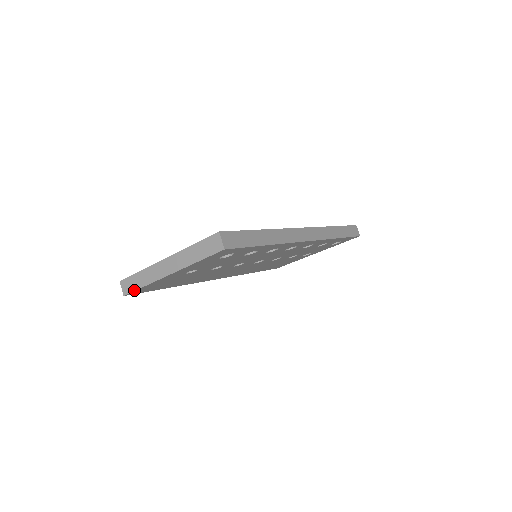
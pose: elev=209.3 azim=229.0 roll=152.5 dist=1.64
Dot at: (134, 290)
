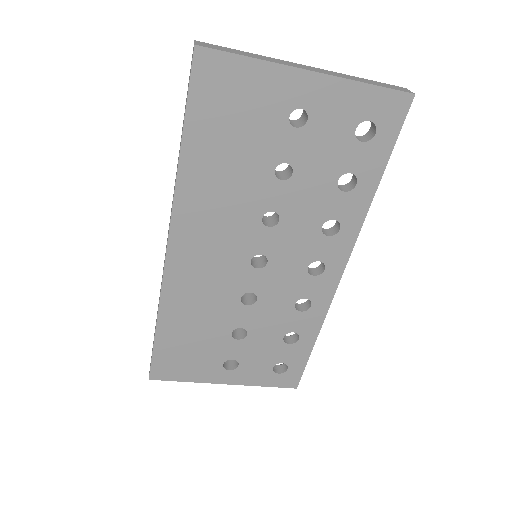
Dot at: (226, 51)
